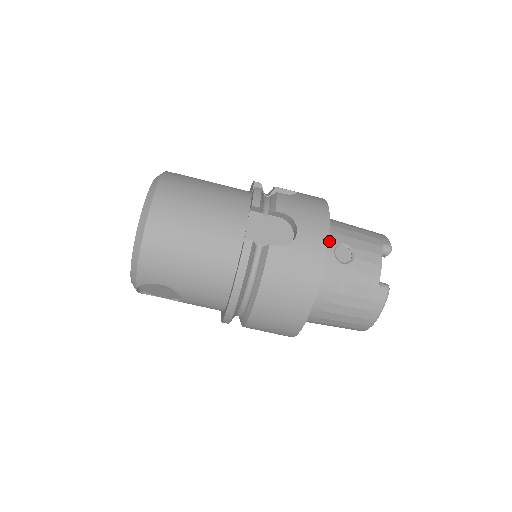
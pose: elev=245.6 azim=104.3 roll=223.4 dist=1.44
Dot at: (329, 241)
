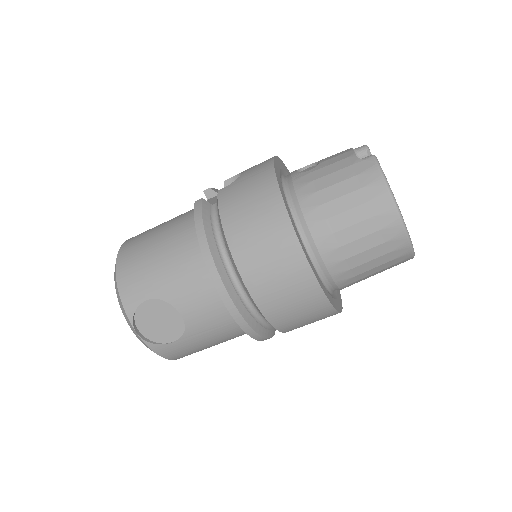
Dot at: (290, 173)
